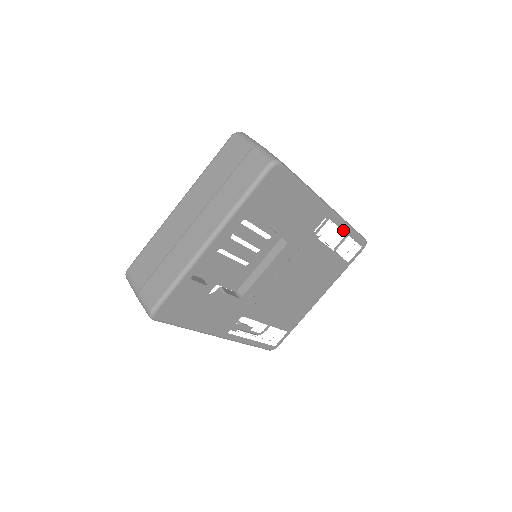
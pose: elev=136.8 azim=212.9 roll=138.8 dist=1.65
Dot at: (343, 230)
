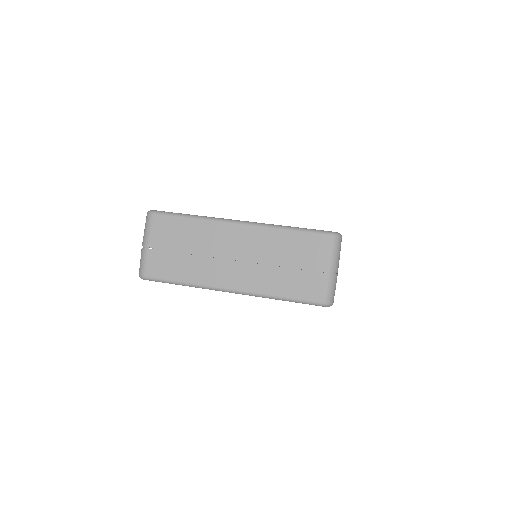
Dot at: occluded
